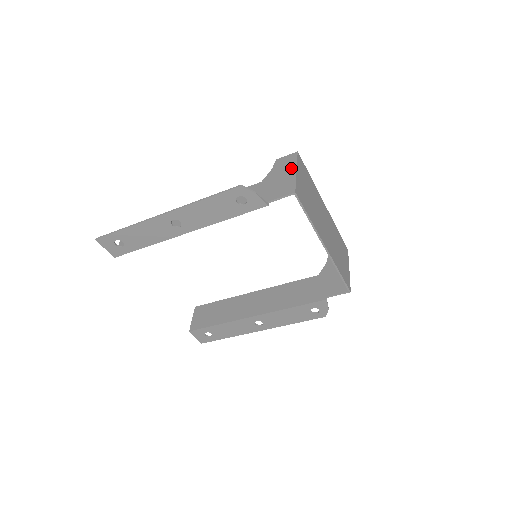
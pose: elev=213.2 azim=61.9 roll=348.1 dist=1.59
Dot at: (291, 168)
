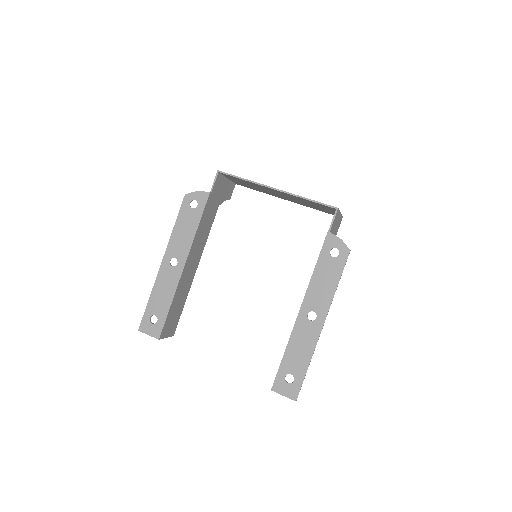
Dot at: (227, 182)
